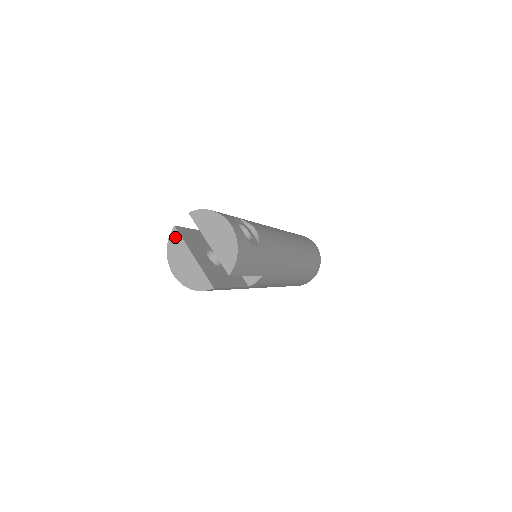
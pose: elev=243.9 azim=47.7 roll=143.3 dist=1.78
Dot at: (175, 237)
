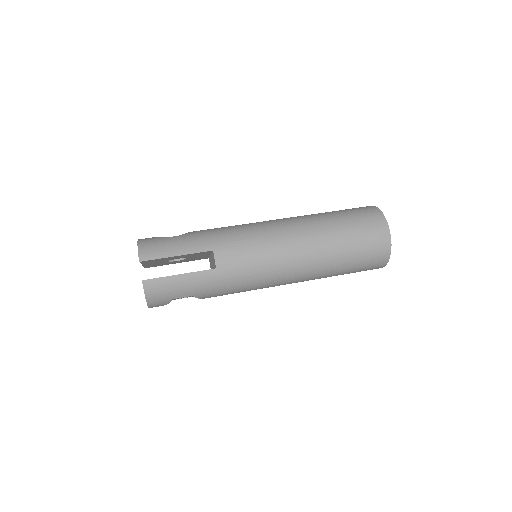
Dot at: occluded
